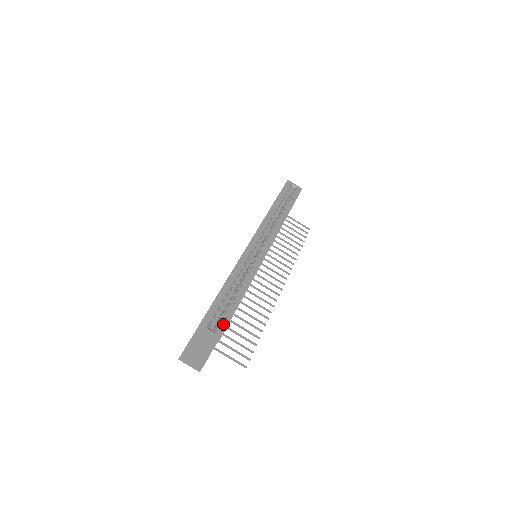
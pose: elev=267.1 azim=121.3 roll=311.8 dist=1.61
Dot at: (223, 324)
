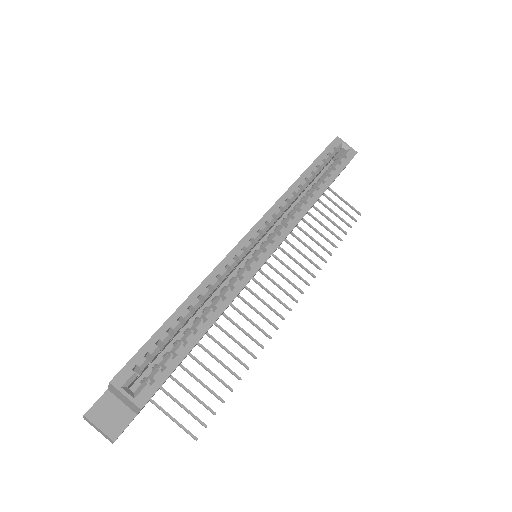
Dot at: (153, 383)
